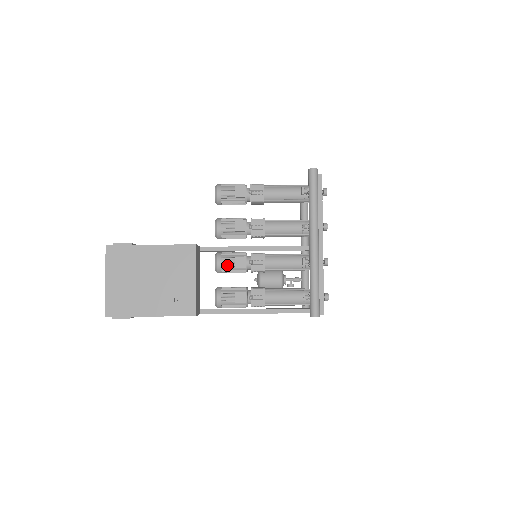
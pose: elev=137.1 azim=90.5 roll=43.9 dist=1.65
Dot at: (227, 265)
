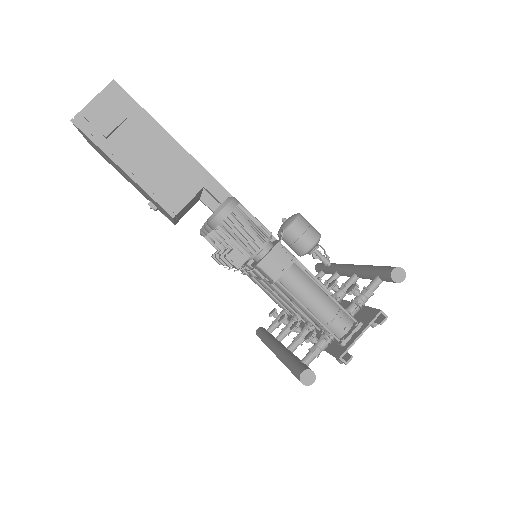
Dot at: occluded
